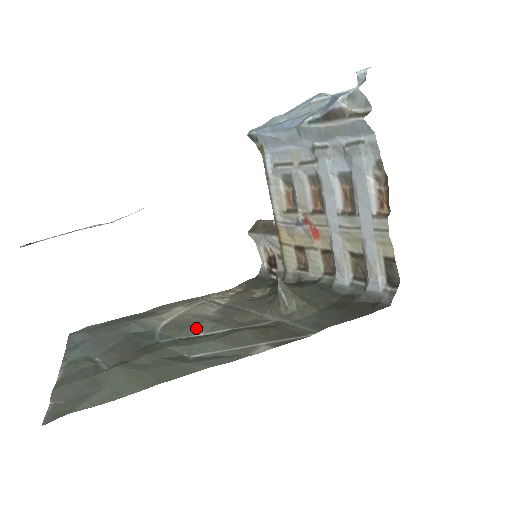
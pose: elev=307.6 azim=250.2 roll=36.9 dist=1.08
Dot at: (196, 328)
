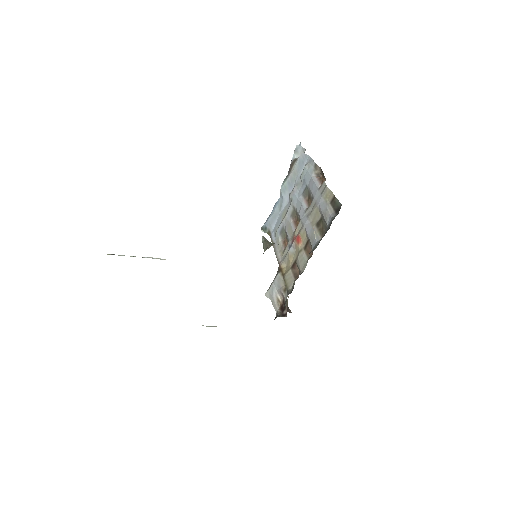
Dot at: occluded
